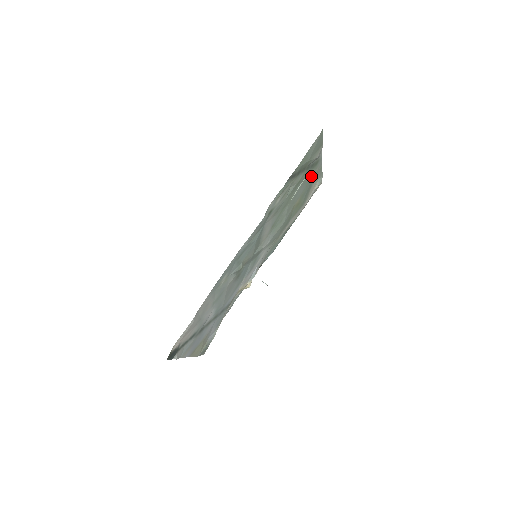
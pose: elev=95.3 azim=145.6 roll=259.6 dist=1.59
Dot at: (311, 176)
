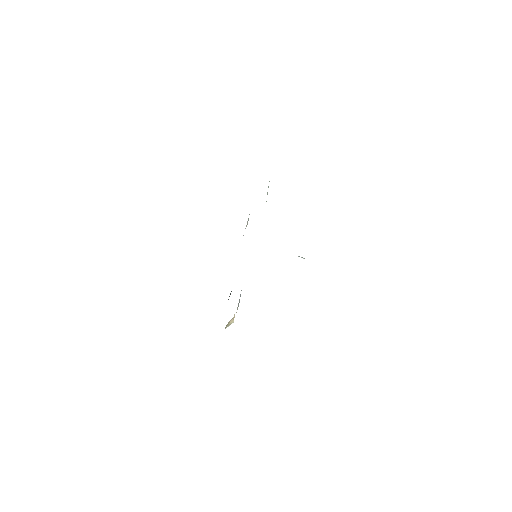
Dot at: occluded
